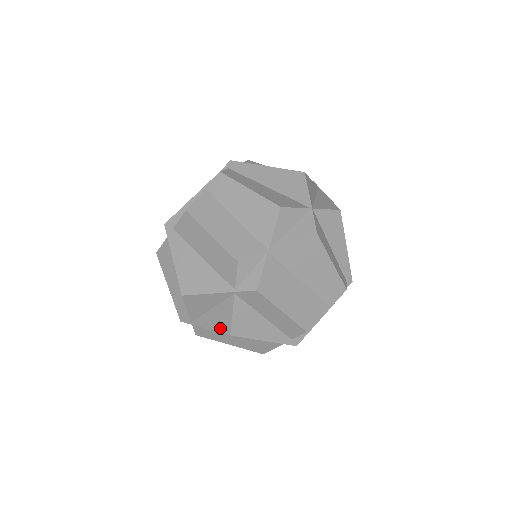
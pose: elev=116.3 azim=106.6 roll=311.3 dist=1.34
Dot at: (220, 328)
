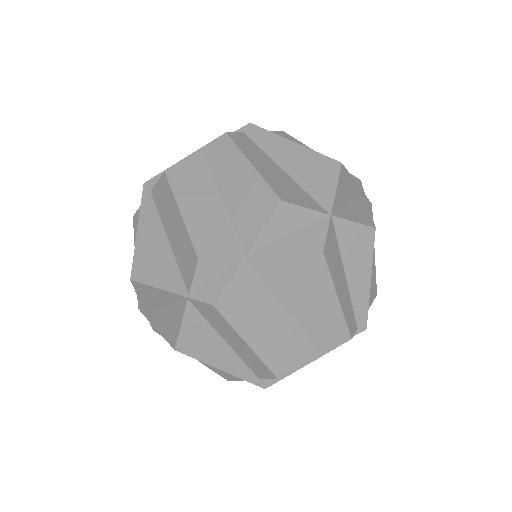
Dot at: (167, 336)
